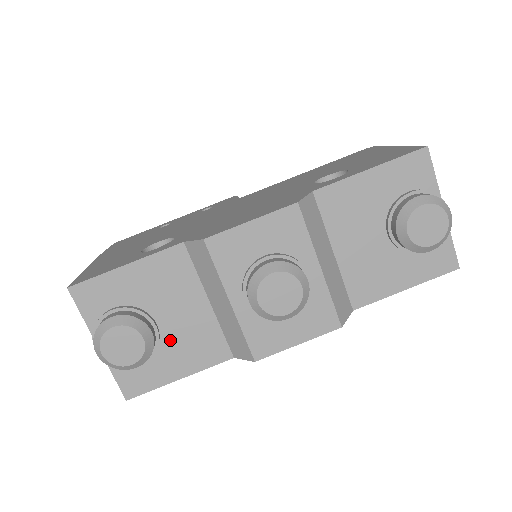
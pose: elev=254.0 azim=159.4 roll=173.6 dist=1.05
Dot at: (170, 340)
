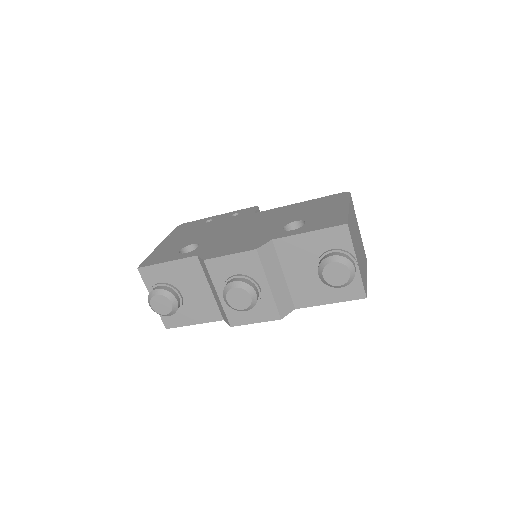
Dot at: (189, 304)
